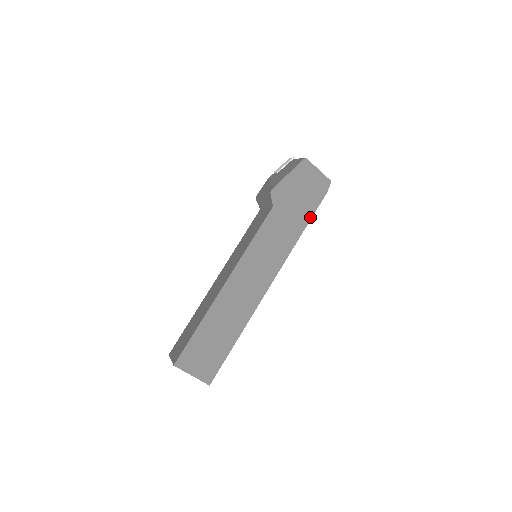
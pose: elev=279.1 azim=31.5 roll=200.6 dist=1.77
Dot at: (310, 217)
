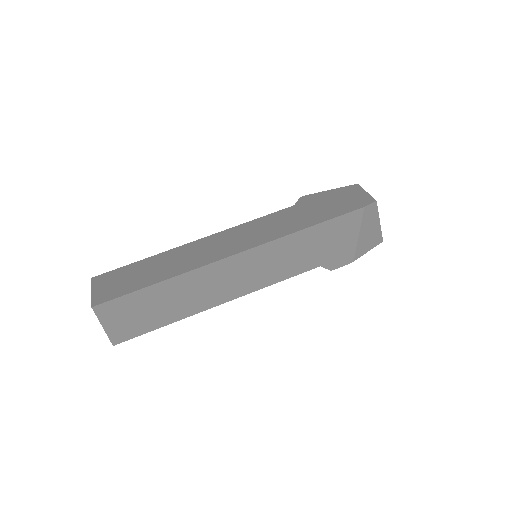
Dot at: (328, 219)
